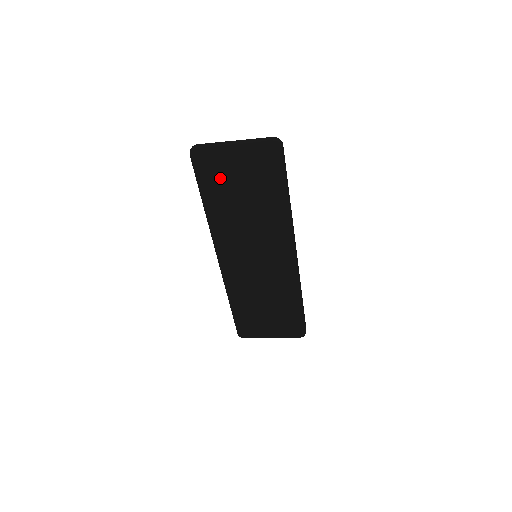
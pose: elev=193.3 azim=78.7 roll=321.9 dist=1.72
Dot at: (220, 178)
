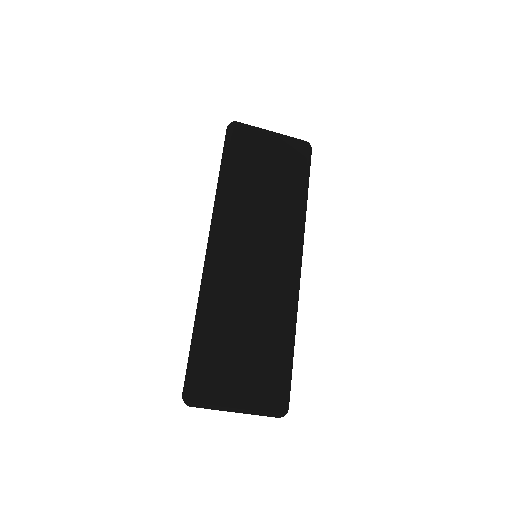
Dot at: (251, 152)
